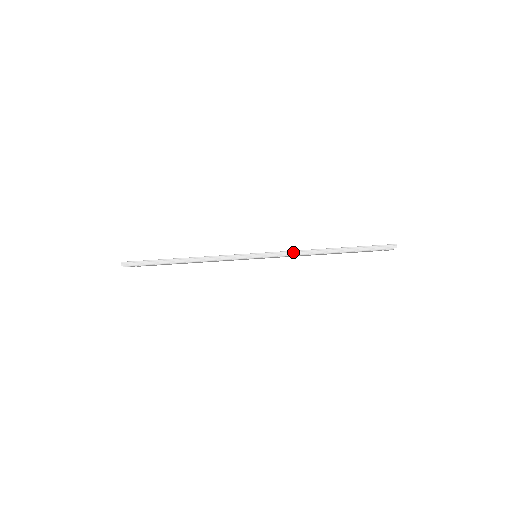
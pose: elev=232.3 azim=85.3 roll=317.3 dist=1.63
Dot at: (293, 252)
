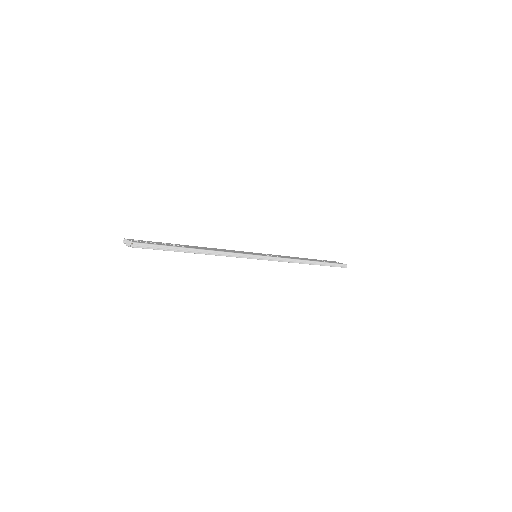
Dot at: (288, 260)
